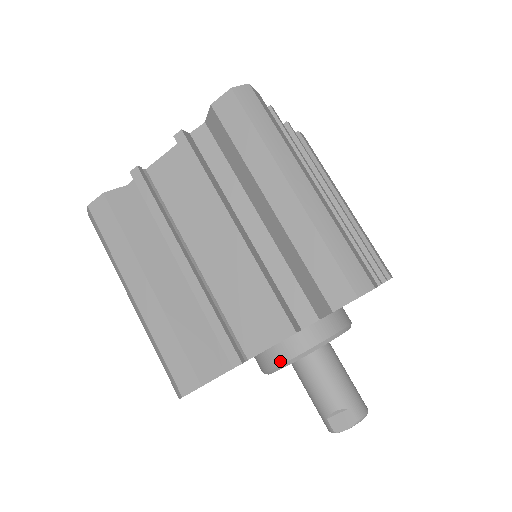
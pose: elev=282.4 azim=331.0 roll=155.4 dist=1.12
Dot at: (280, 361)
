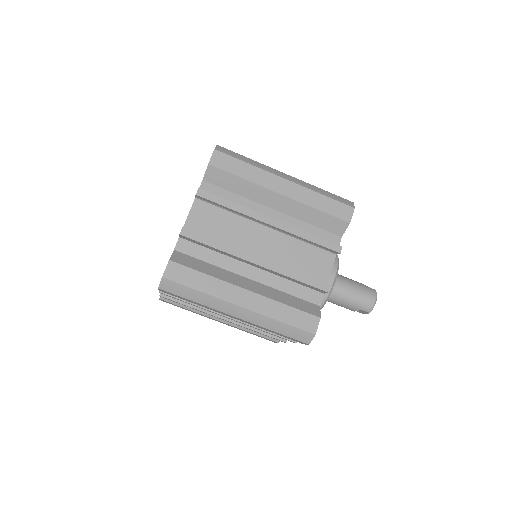
Dot at: occluded
